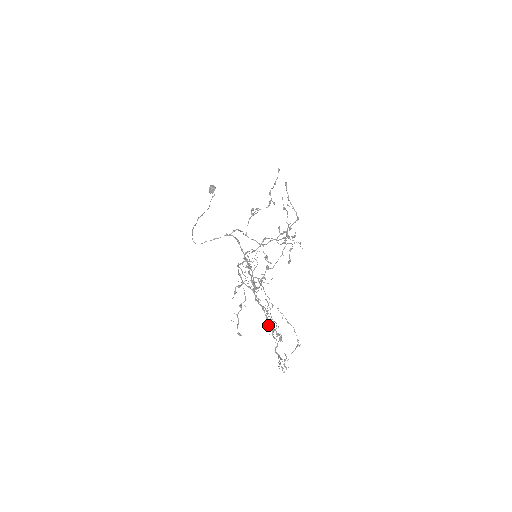
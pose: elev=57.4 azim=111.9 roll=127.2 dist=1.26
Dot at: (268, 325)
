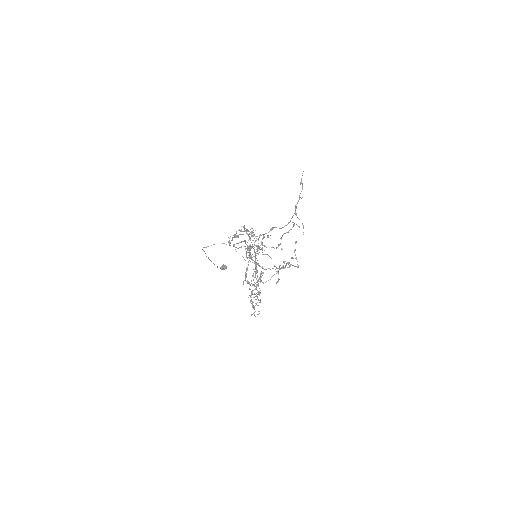
Dot at: (255, 264)
